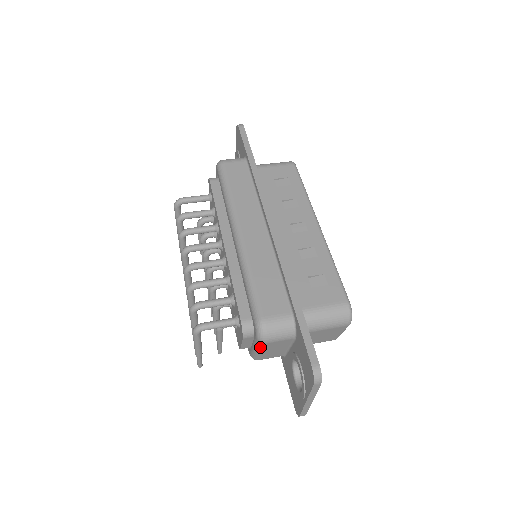
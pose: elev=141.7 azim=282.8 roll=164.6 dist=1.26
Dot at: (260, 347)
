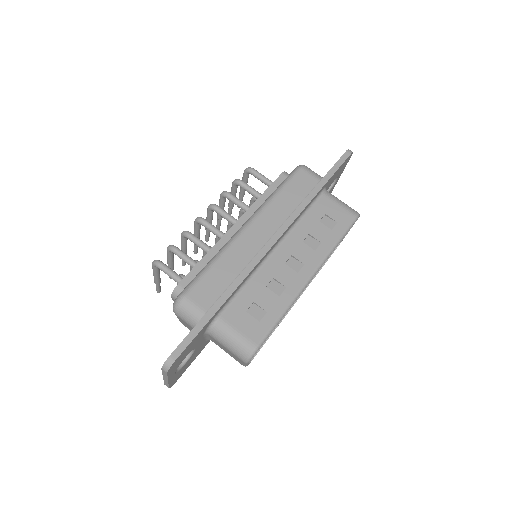
Dot at: occluded
